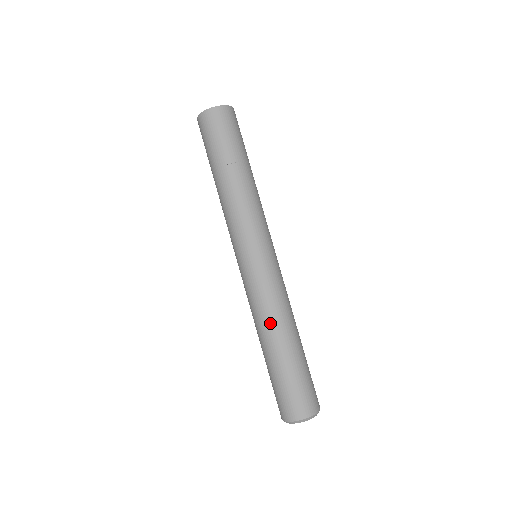
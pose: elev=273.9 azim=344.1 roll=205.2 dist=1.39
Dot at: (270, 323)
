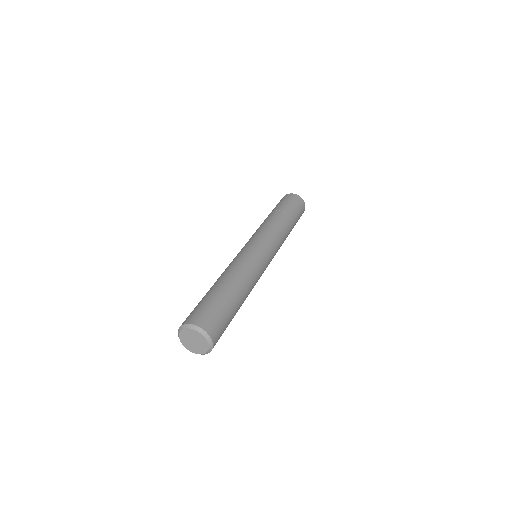
Dot at: occluded
